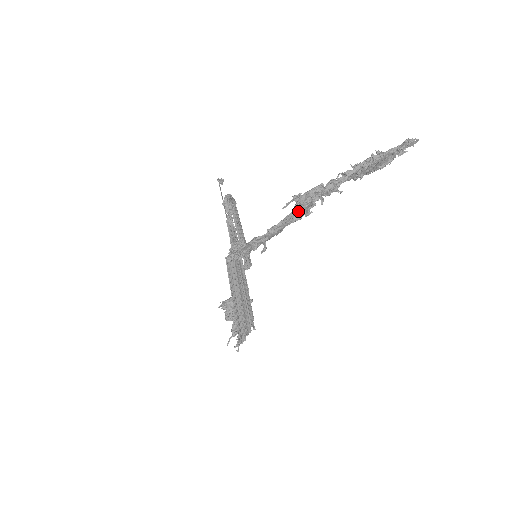
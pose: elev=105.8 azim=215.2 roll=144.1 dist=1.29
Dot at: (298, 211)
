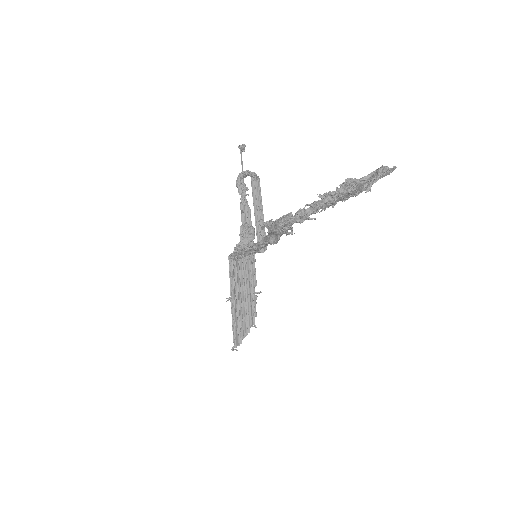
Dot at: (273, 235)
